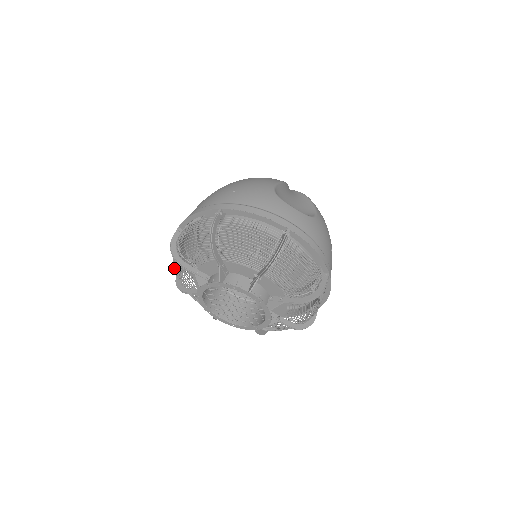
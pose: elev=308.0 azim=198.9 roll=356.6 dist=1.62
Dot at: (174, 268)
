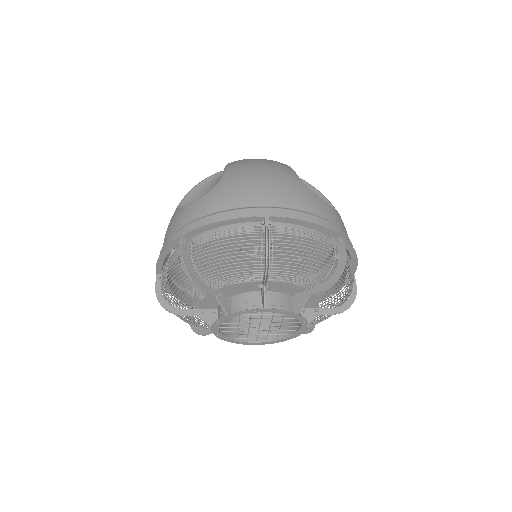
Dot at: (172, 288)
